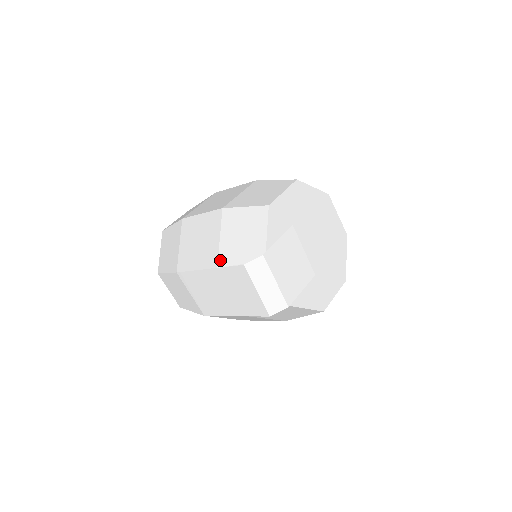
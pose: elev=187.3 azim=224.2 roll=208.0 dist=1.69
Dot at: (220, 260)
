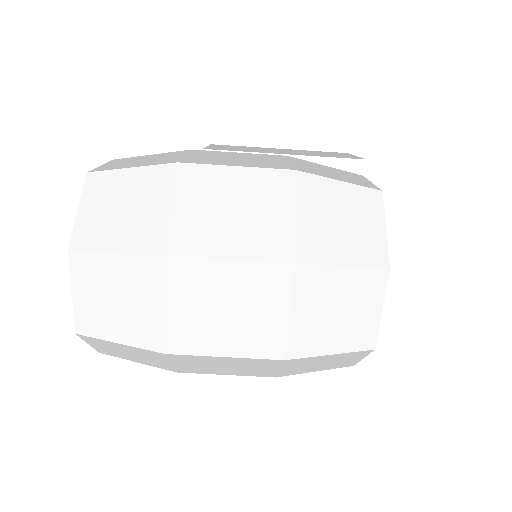
Dot at: occluded
